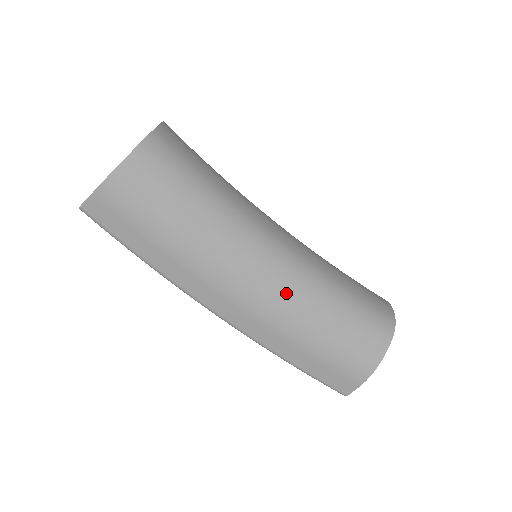
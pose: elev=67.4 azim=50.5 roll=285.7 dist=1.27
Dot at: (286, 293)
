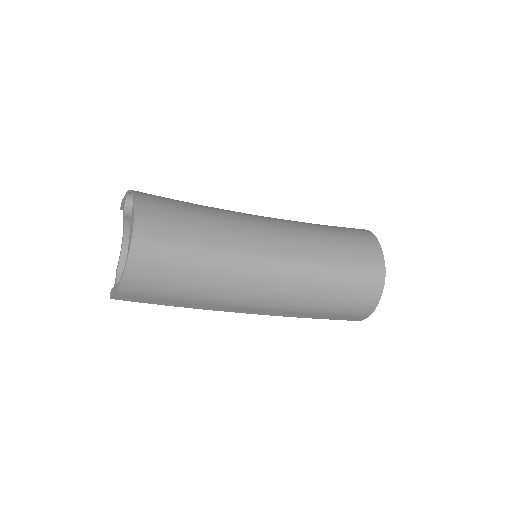
Dot at: (288, 291)
